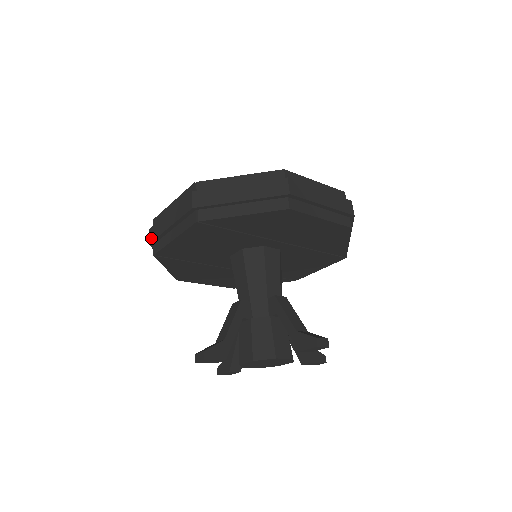
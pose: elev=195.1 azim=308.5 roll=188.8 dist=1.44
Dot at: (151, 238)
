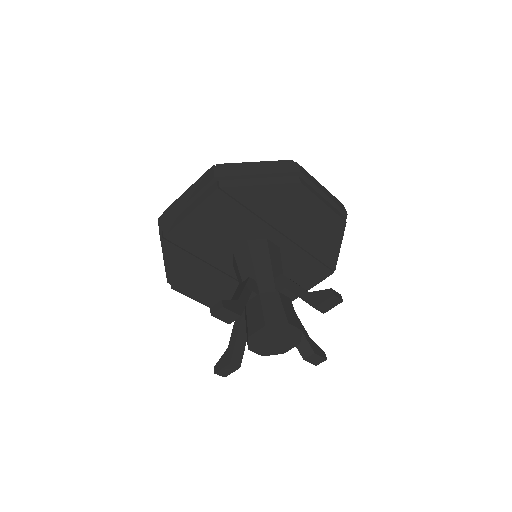
Dot at: (162, 222)
